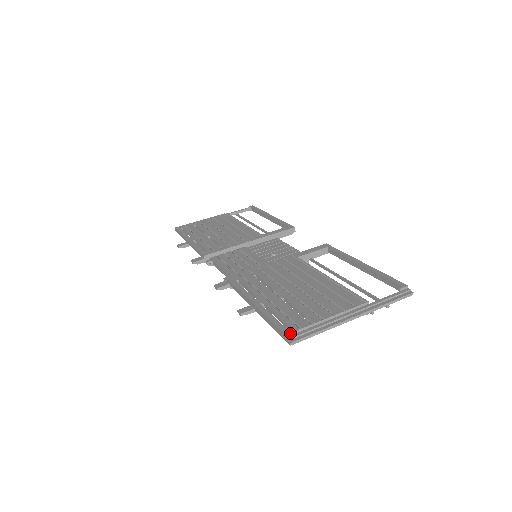
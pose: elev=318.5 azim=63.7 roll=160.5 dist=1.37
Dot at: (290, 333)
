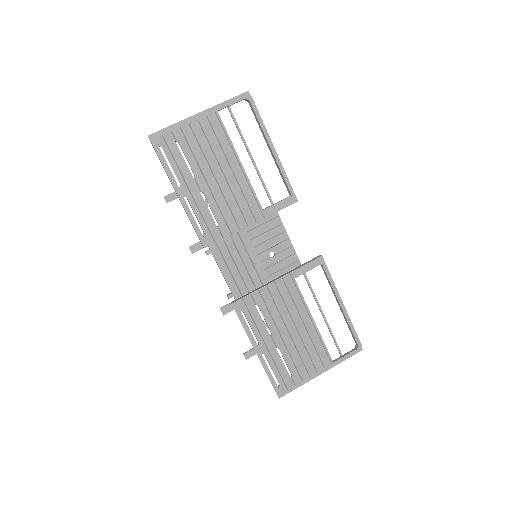
Dot at: (281, 394)
